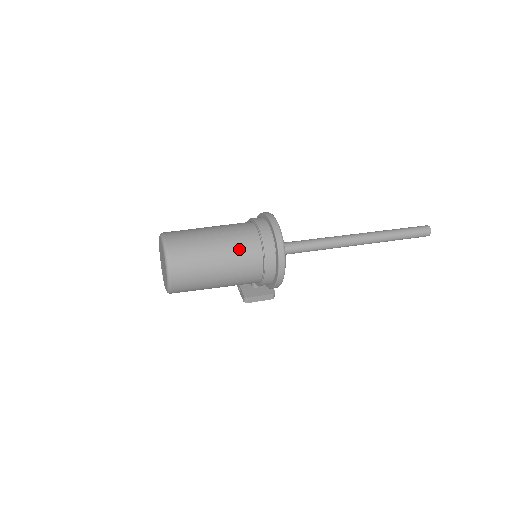
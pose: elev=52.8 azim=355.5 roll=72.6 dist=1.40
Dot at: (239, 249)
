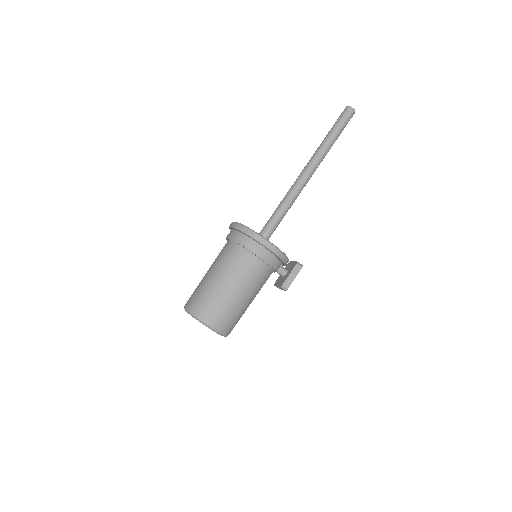
Dot at: (226, 261)
